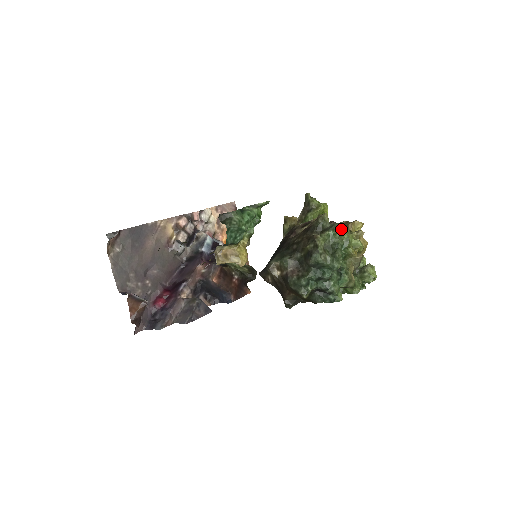
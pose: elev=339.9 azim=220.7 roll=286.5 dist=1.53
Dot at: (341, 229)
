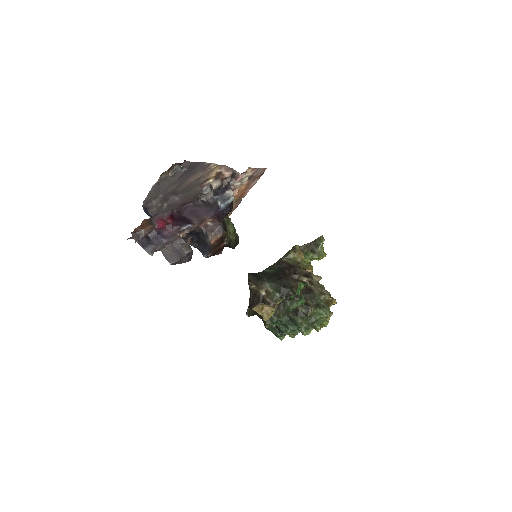
Dot at: (328, 315)
